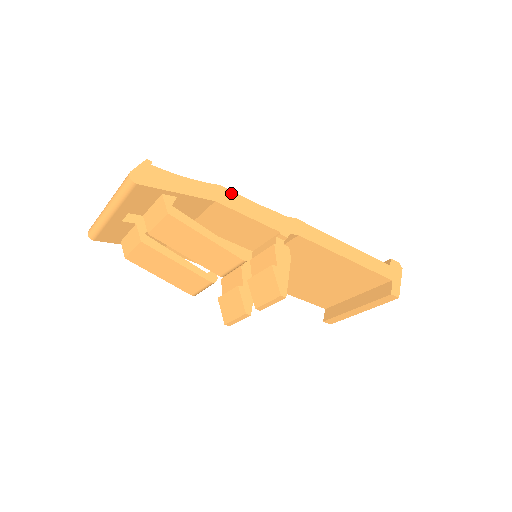
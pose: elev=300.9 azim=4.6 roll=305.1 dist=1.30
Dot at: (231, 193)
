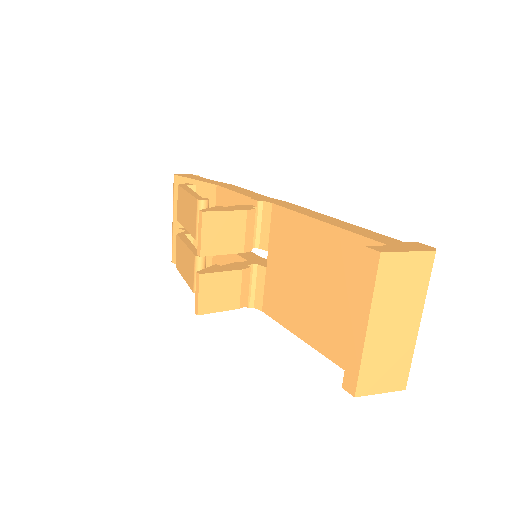
Dot at: (237, 187)
